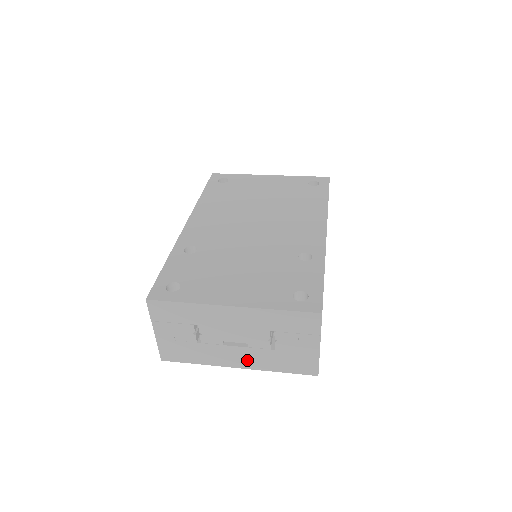
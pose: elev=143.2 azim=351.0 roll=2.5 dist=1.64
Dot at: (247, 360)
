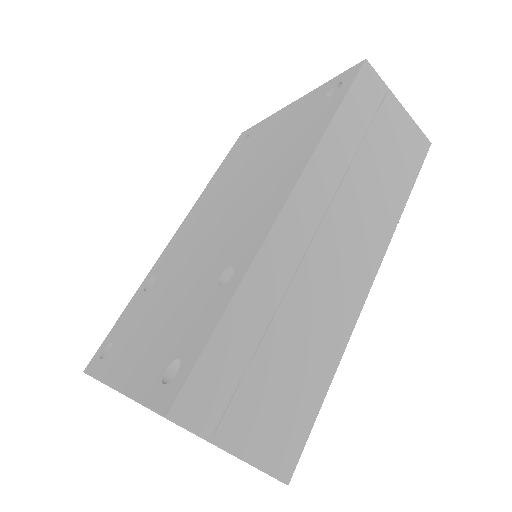
Dot at: occluded
